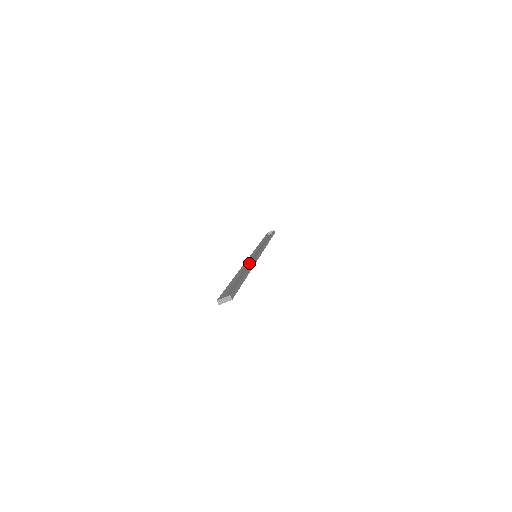
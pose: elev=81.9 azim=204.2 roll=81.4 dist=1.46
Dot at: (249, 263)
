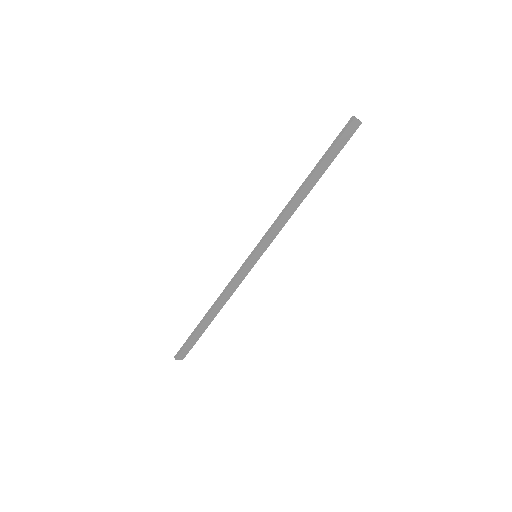
Dot at: (269, 234)
